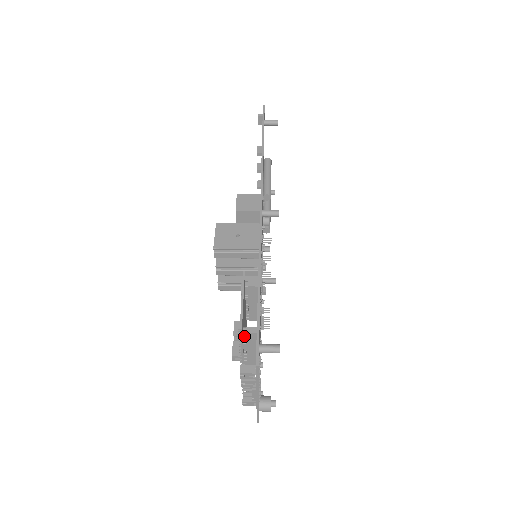
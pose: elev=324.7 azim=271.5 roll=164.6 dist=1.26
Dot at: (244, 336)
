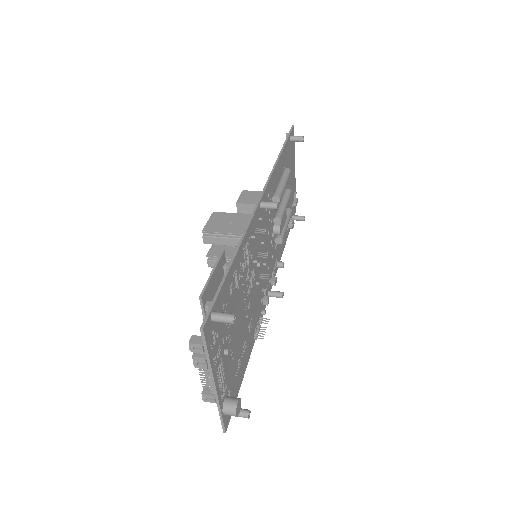
Dot at: (207, 311)
